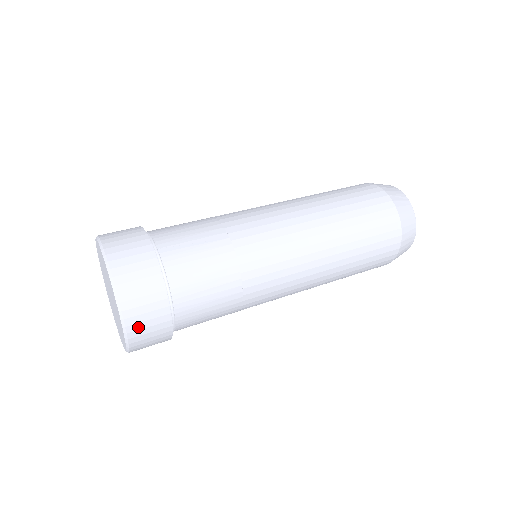
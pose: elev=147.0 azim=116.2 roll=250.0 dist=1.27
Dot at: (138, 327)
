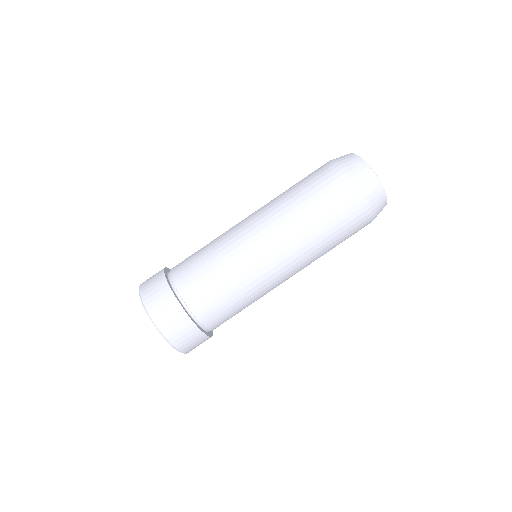
Dot at: (188, 348)
